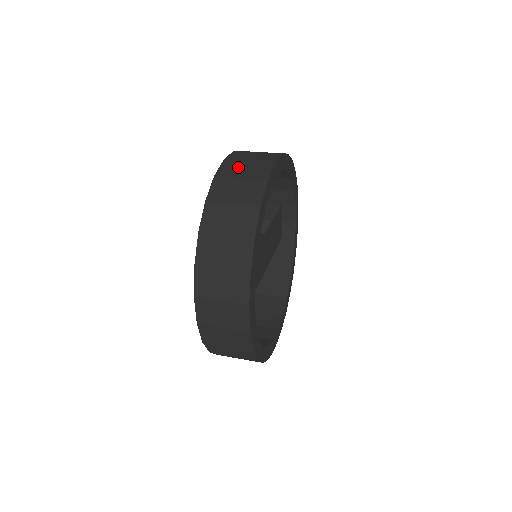
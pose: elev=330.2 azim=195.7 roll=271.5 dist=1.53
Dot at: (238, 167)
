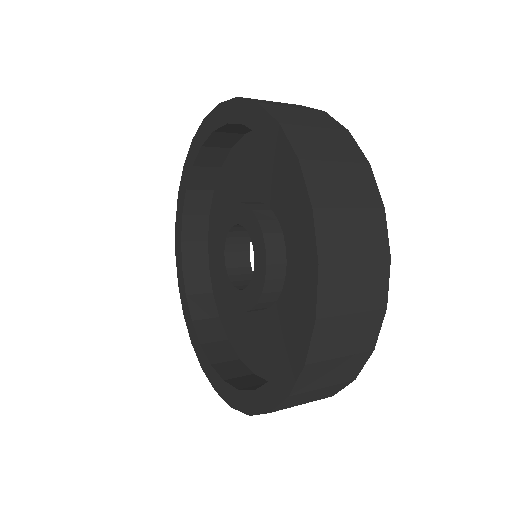
Dot at: occluded
